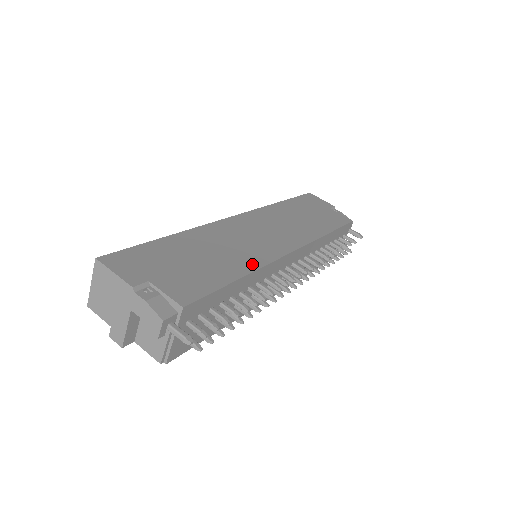
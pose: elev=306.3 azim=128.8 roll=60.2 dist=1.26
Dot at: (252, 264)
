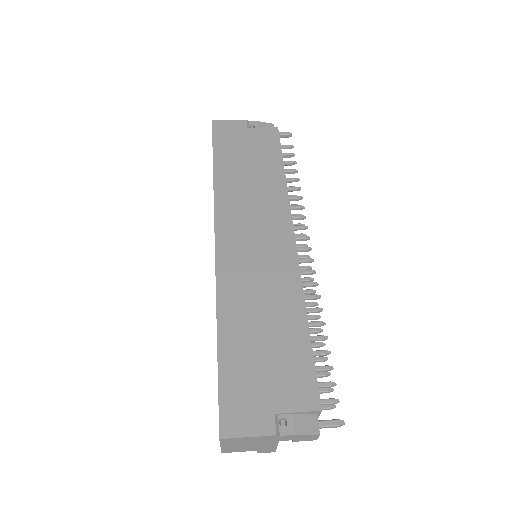
Dot at: (295, 295)
